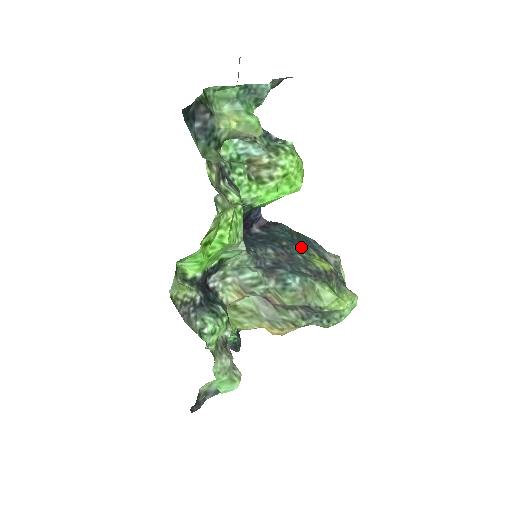
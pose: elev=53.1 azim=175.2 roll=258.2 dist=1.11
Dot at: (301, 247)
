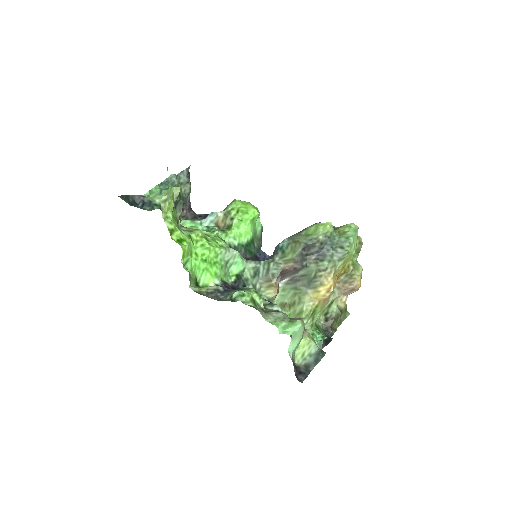
Dot at: occluded
